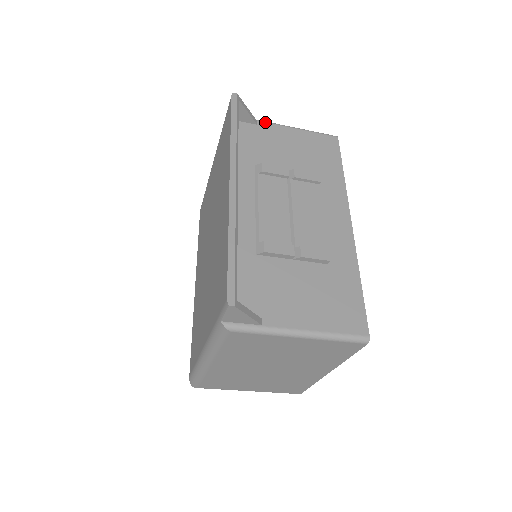
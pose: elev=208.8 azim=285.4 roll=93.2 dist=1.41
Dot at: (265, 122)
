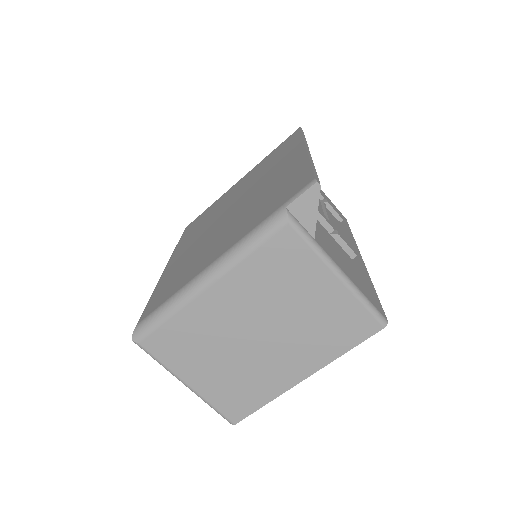
Dot at: occluded
